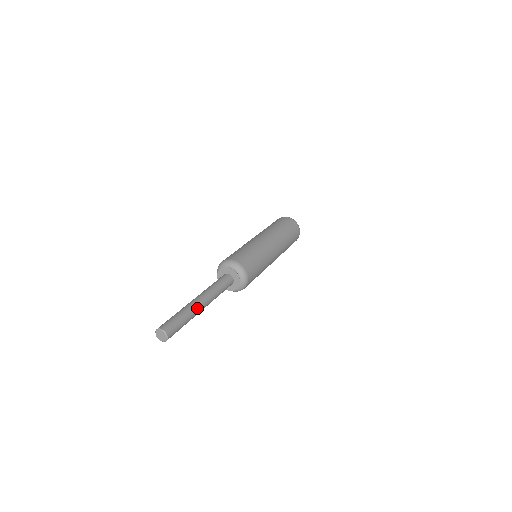
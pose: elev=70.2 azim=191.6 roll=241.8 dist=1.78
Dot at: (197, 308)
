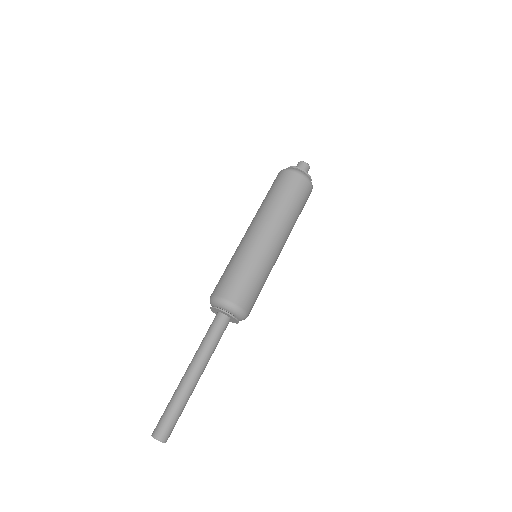
Dot at: (185, 384)
